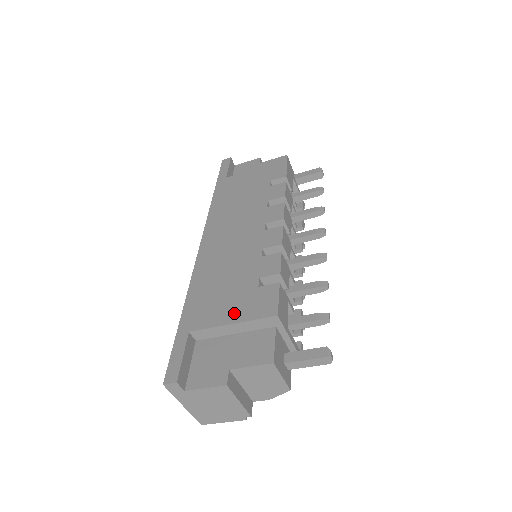
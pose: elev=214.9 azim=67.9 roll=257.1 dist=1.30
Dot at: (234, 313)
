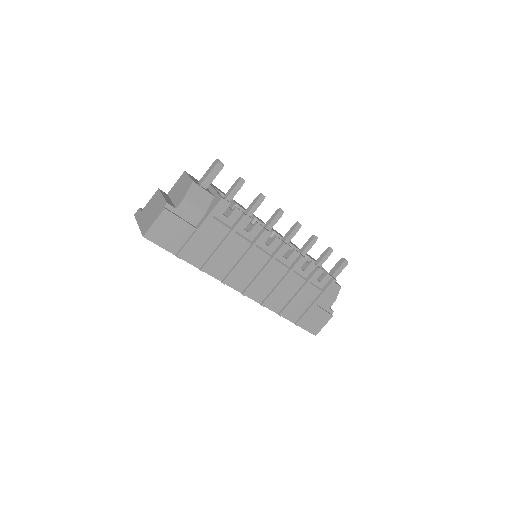
Dot at: occluded
